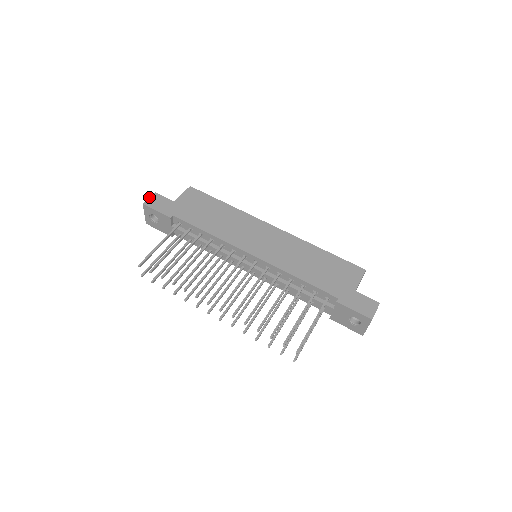
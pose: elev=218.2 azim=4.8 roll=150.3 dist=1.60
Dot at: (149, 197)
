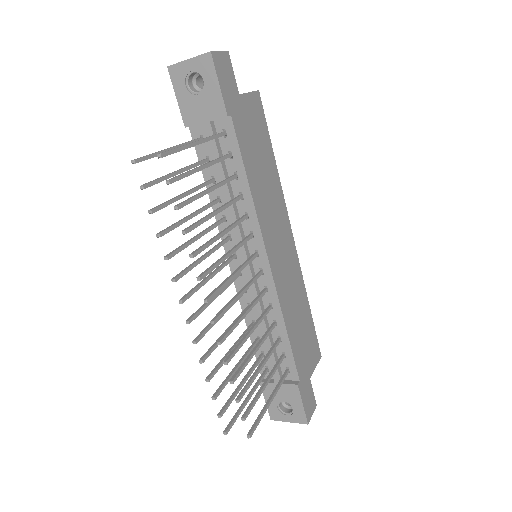
Dot at: occluded
